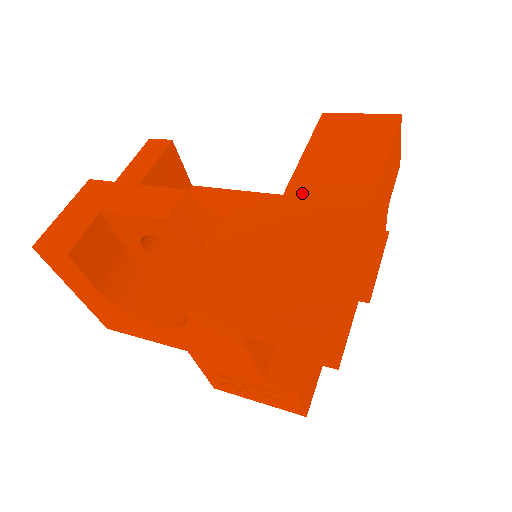
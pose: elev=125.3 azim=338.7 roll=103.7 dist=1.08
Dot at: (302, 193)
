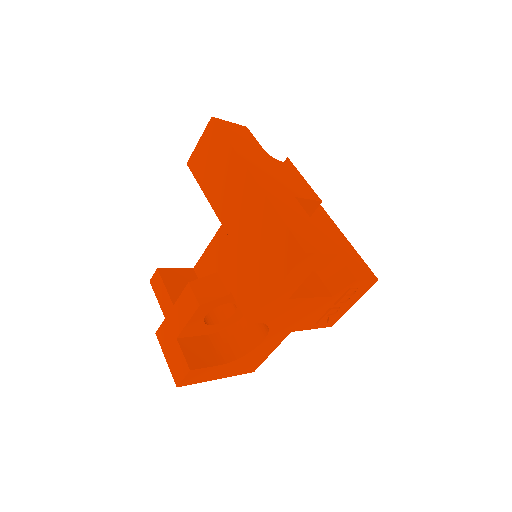
Dot at: (226, 213)
